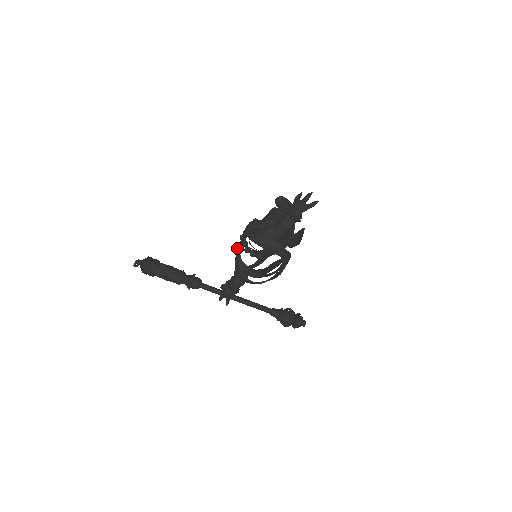
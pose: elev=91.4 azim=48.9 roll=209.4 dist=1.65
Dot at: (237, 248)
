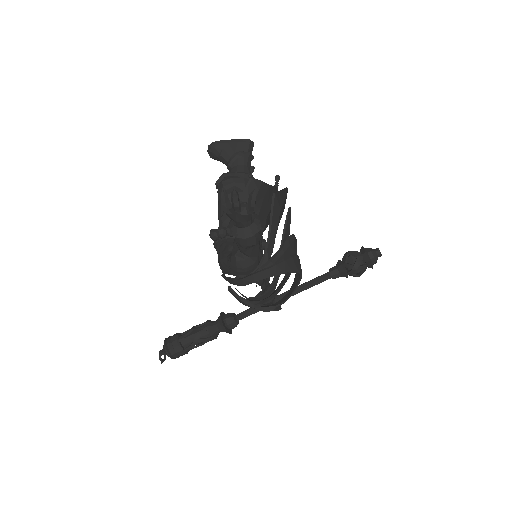
Dot at: occluded
